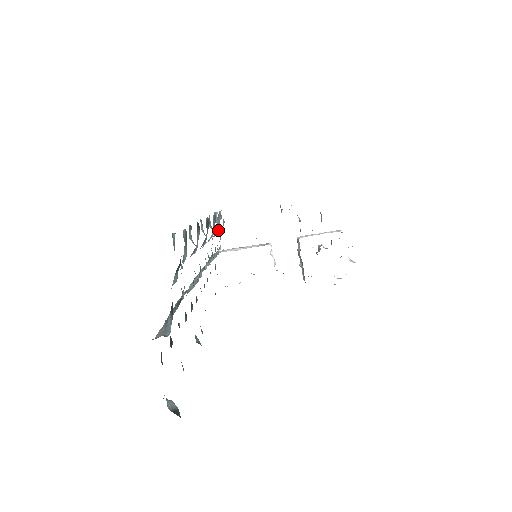
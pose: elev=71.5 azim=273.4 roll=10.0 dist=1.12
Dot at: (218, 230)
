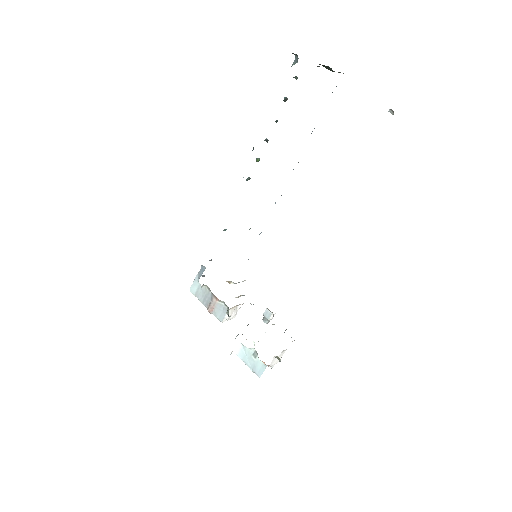
Dot at: occluded
